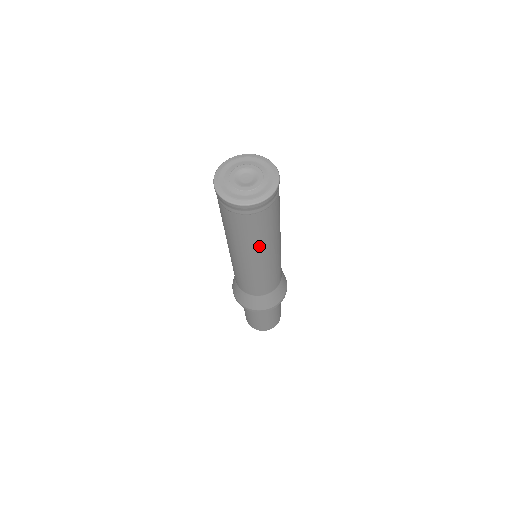
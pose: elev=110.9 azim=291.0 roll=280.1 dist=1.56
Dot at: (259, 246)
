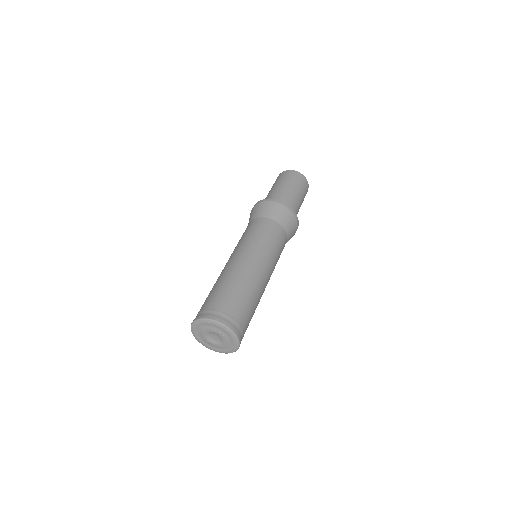
Dot at: occluded
